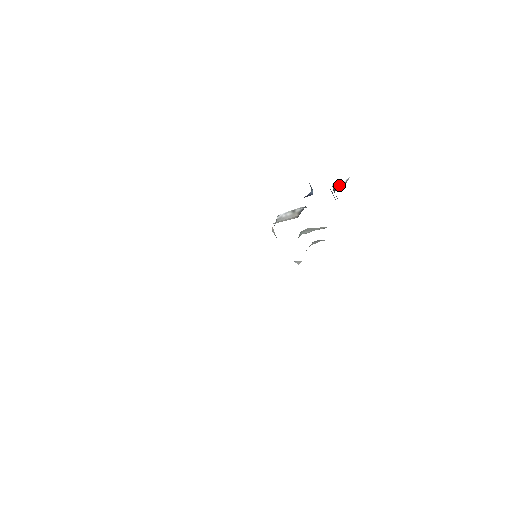
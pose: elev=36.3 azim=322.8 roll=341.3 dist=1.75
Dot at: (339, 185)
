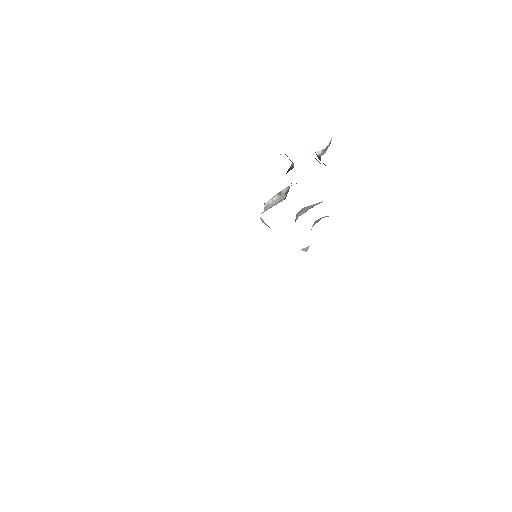
Dot at: (323, 150)
